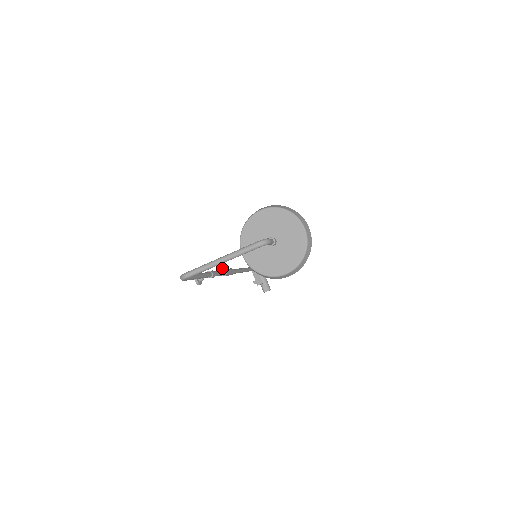
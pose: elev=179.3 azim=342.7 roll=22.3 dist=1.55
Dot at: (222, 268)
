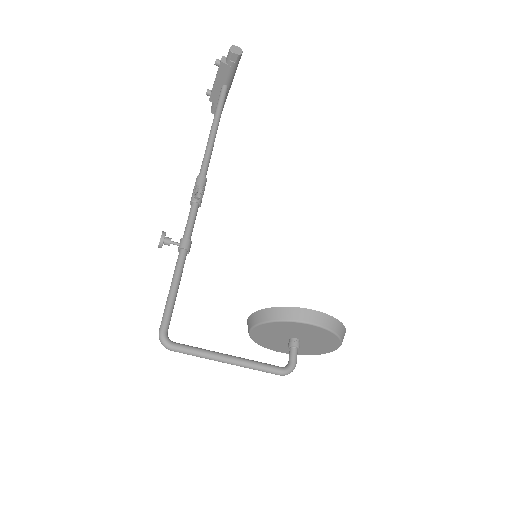
Dot at: (197, 198)
